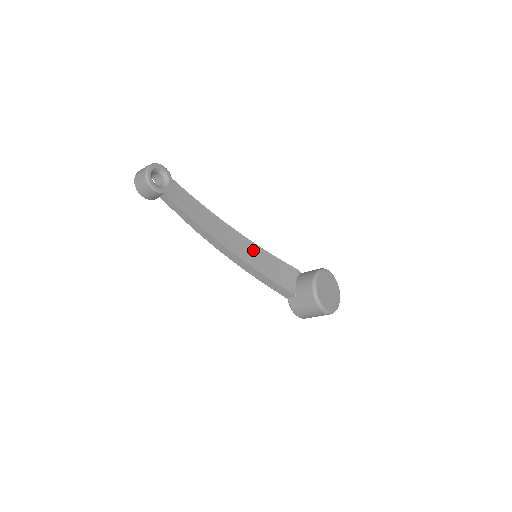
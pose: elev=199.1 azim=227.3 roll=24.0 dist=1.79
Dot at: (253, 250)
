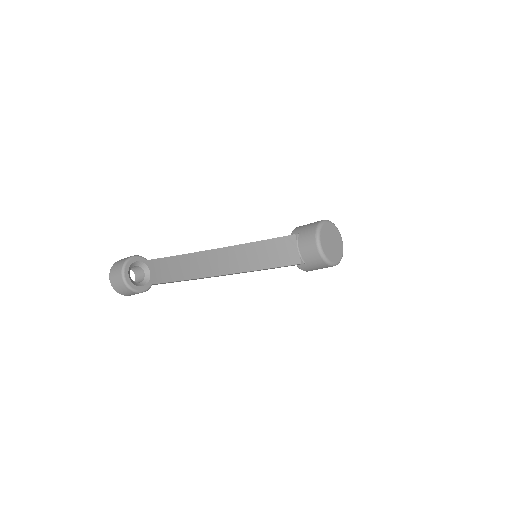
Dot at: (250, 252)
